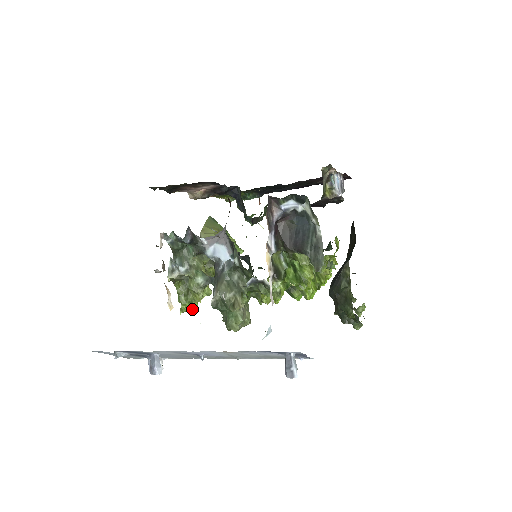
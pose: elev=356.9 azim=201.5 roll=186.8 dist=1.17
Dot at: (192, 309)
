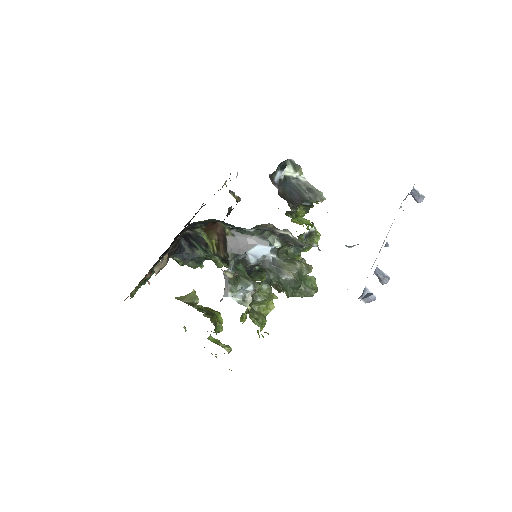
Dot at: occluded
